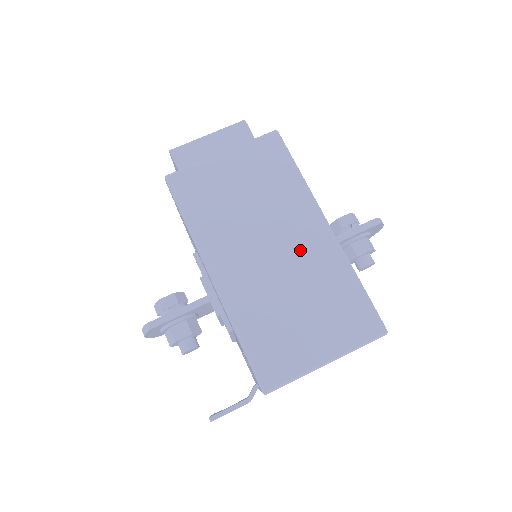
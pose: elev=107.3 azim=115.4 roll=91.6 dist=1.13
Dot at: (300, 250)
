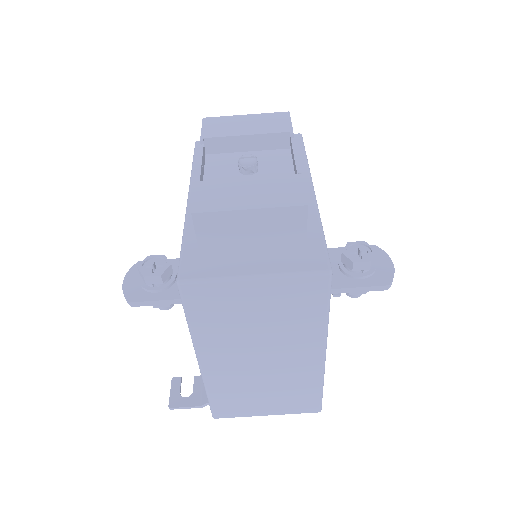
Dot at: (288, 365)
